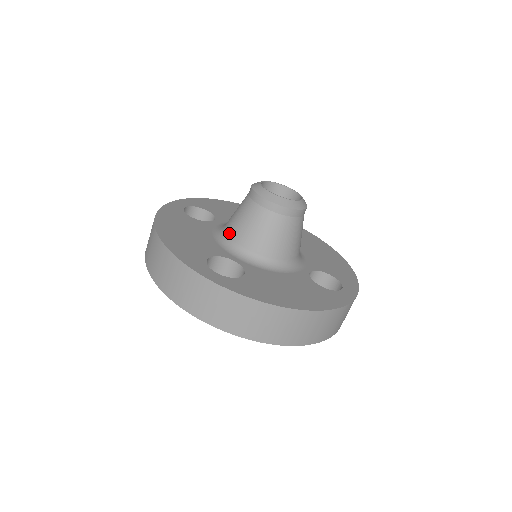
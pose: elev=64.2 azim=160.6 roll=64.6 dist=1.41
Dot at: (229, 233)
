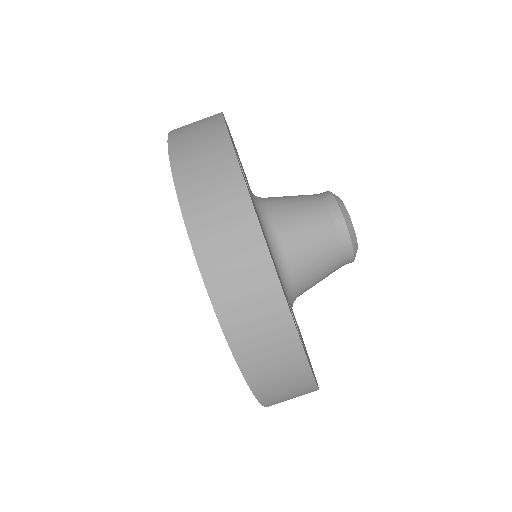
Dot at: (286, 250)
